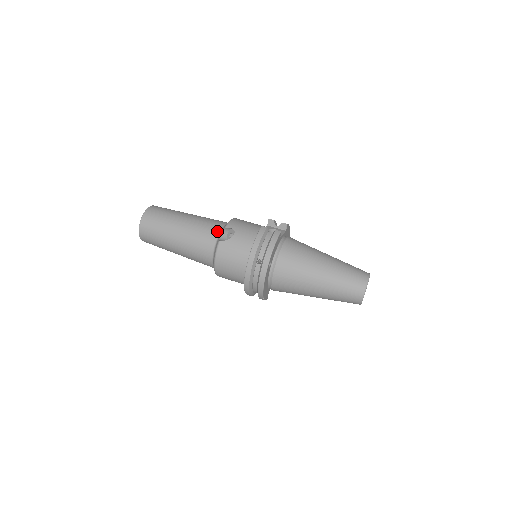
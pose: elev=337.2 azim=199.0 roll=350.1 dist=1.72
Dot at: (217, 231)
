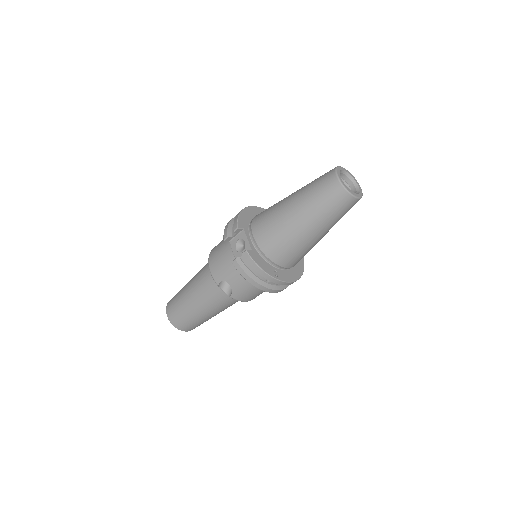
Dot at: (217, 289)
